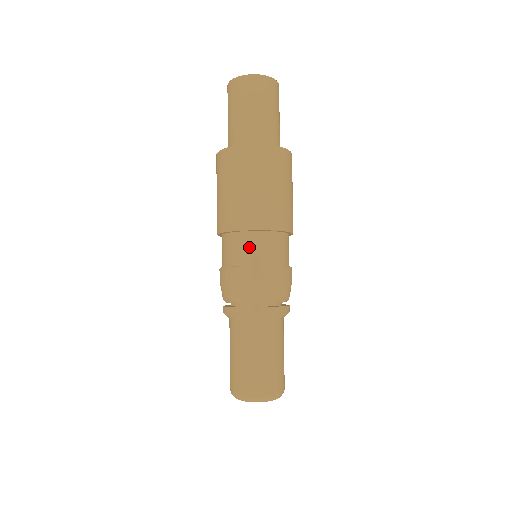
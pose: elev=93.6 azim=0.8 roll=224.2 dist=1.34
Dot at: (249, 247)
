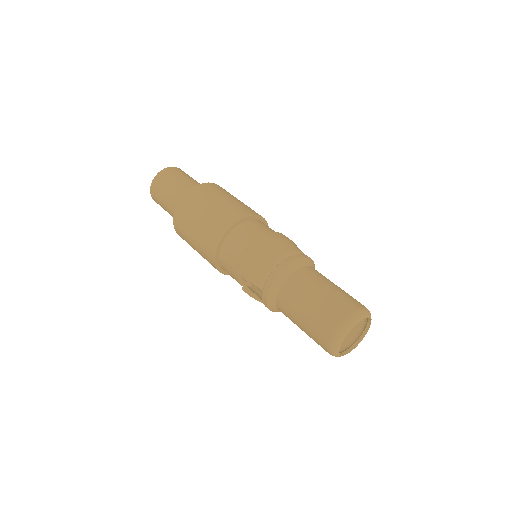
Dot at: (261, 226)
